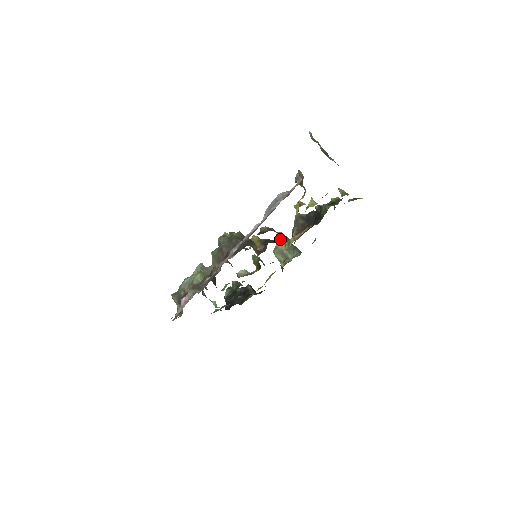
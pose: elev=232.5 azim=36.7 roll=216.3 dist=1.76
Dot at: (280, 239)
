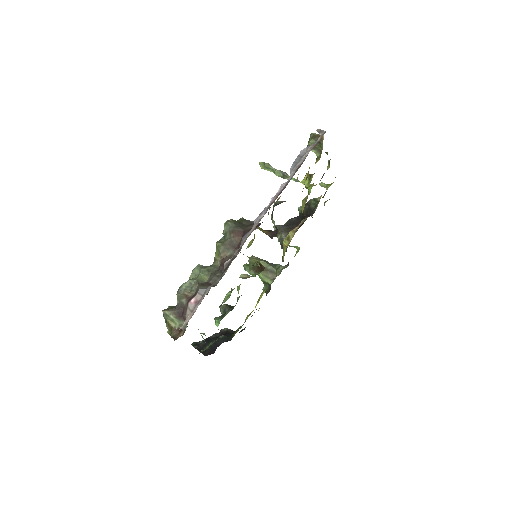
Dot at: (257, 259)
